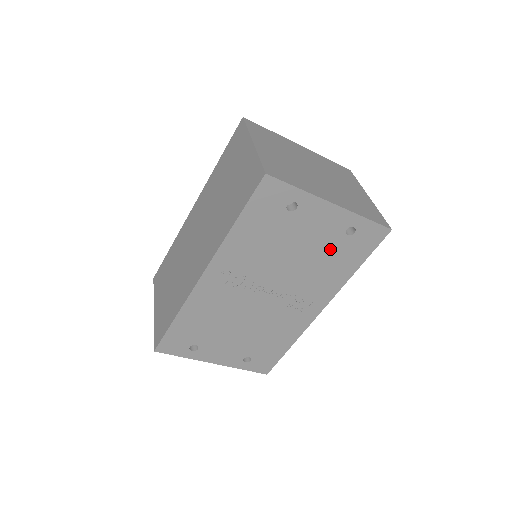
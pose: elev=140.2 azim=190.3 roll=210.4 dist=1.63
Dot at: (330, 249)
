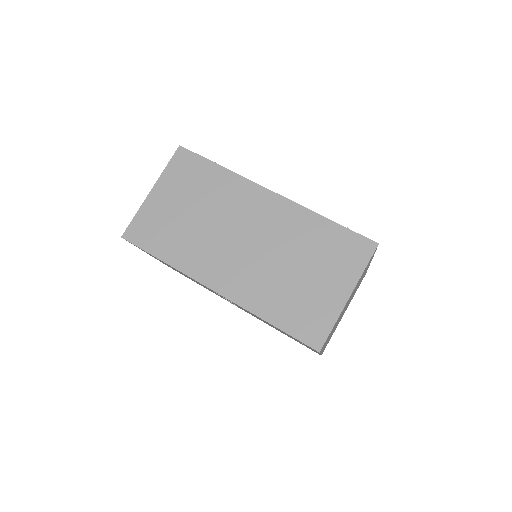
Dot at: occluded
